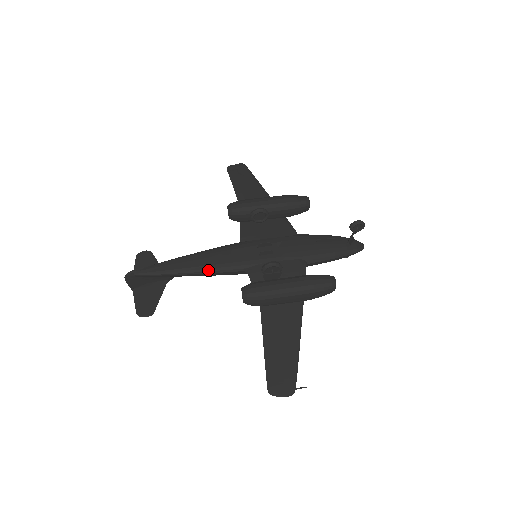
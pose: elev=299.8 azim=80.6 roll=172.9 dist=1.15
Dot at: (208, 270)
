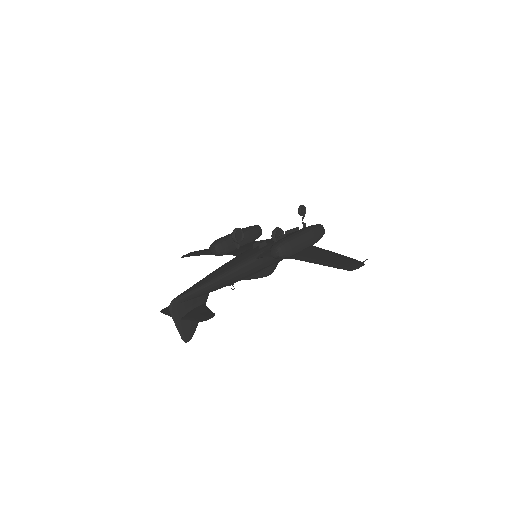
Dot at: (233, 269)
